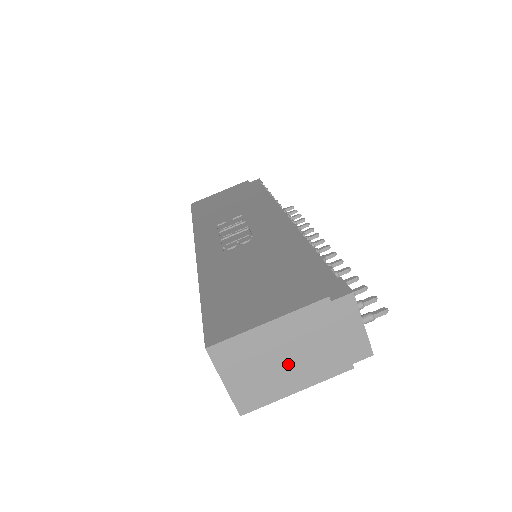
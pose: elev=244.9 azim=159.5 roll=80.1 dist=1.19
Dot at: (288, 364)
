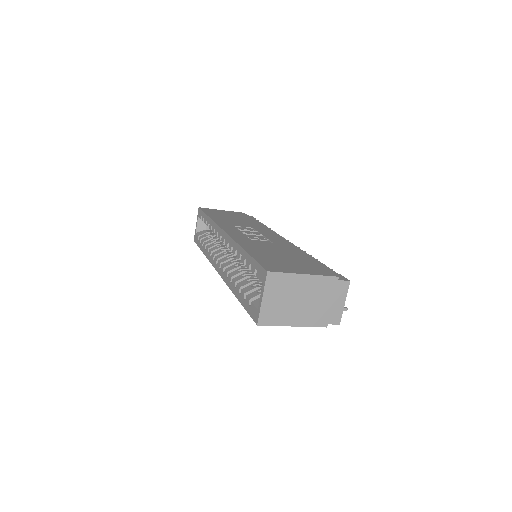
Dot at: (299, 306)
